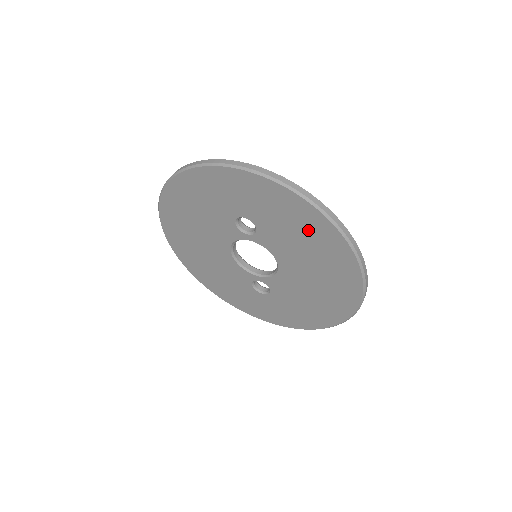
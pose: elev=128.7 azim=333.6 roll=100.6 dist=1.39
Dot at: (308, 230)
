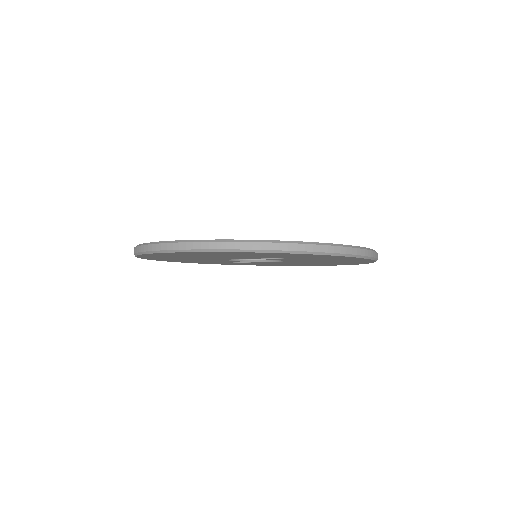
Dot at: (344, 260)
